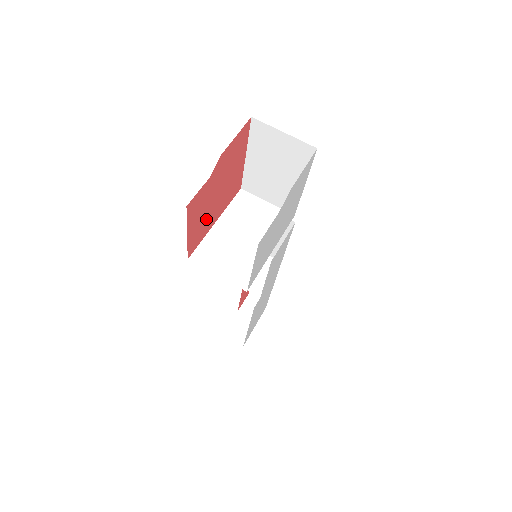
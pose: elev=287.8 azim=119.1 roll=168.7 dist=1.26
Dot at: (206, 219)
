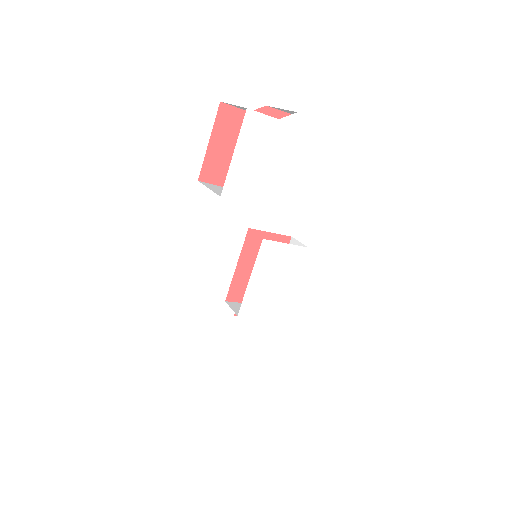
Dot at: occluded
